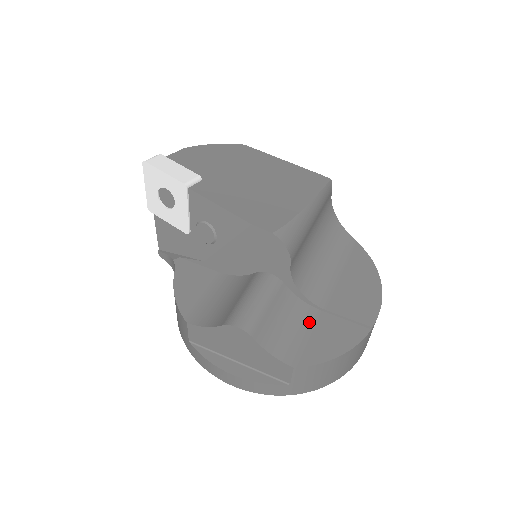
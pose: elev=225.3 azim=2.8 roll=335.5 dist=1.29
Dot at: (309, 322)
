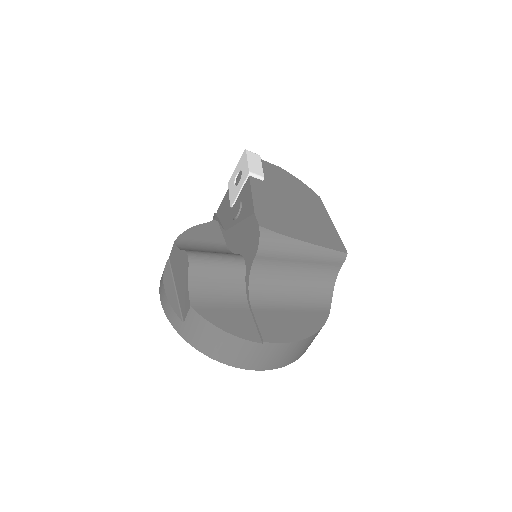
Dot at: (233, 304)
